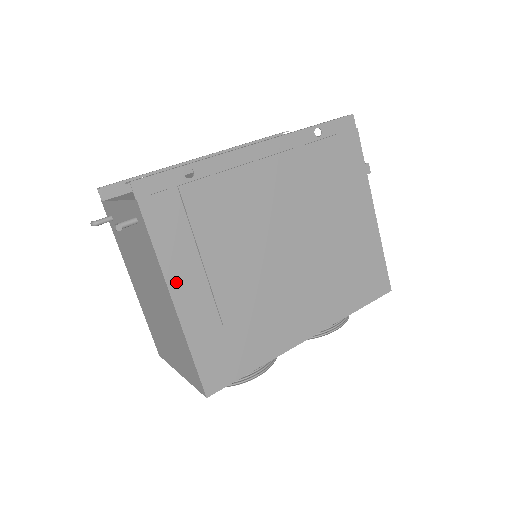
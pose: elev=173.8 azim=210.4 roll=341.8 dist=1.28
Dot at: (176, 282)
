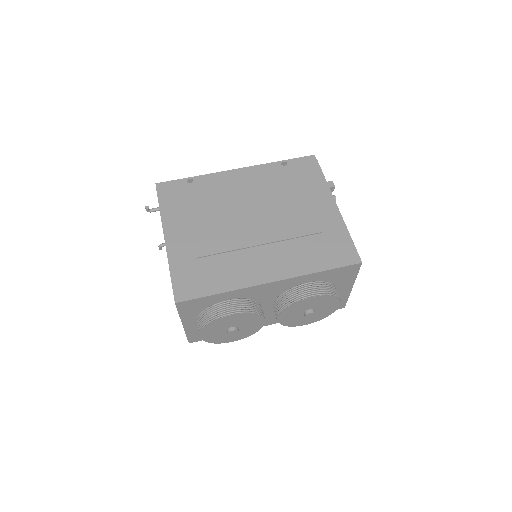
Dot at: (169, 230)
